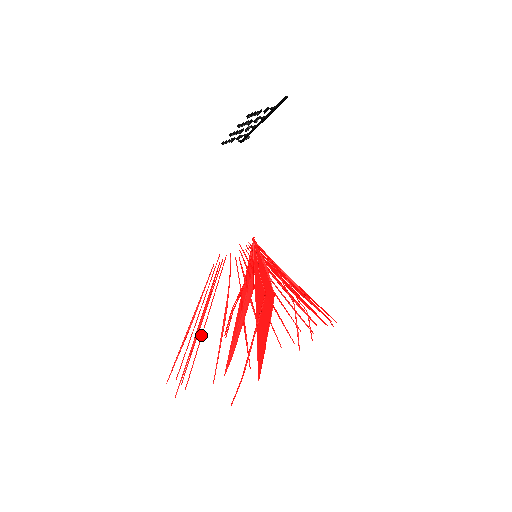
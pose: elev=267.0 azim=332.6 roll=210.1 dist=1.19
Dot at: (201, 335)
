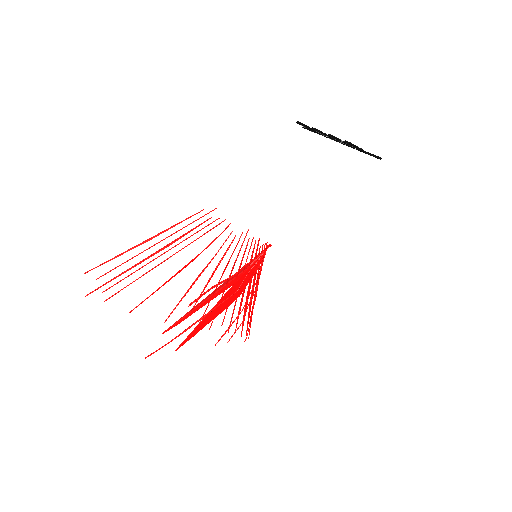
Dot at: (154, 267)
